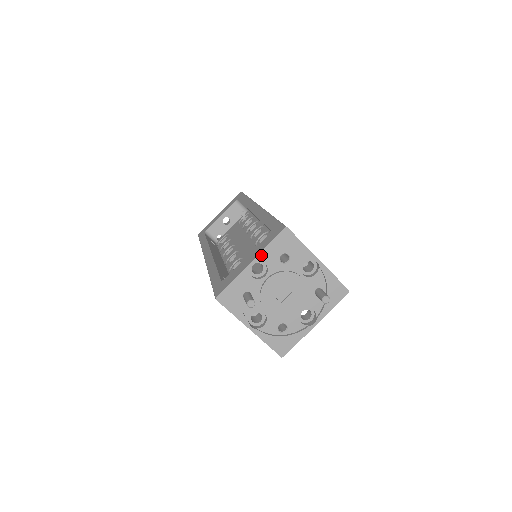
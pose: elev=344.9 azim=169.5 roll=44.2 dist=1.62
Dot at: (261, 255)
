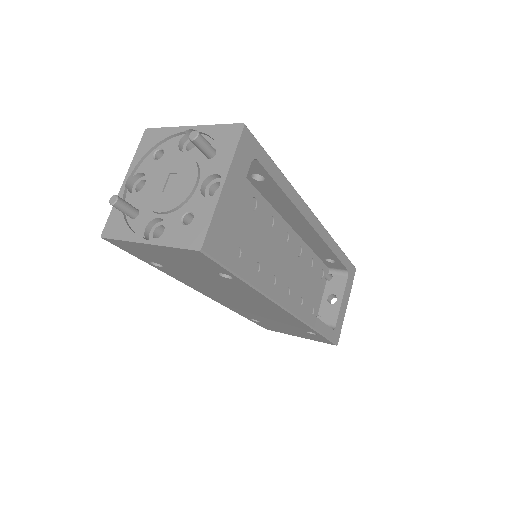
Dot at: (131, 167)
